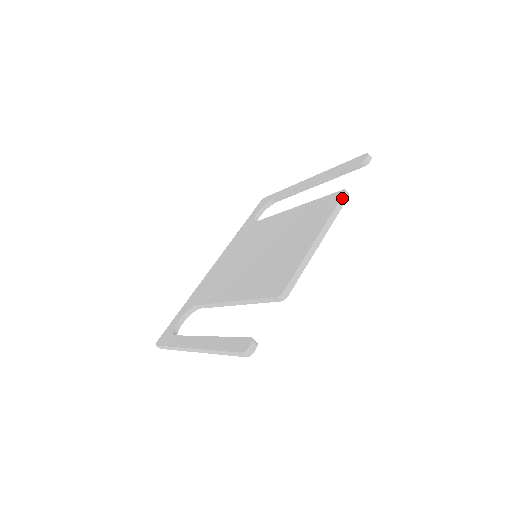
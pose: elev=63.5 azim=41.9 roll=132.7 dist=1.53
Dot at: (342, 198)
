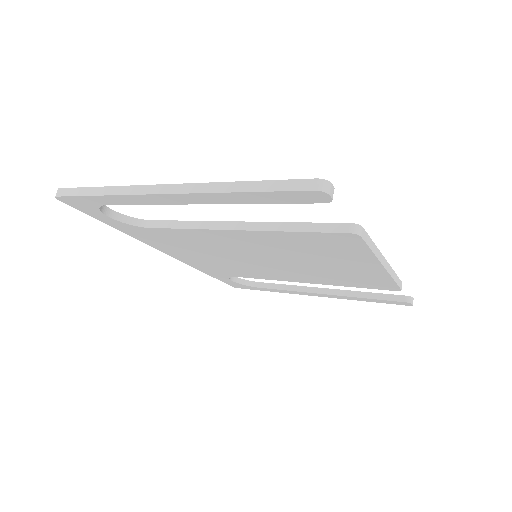
Dot at: (400, 281)
